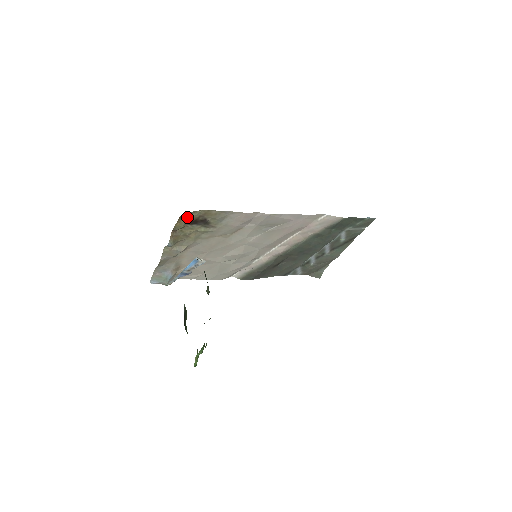
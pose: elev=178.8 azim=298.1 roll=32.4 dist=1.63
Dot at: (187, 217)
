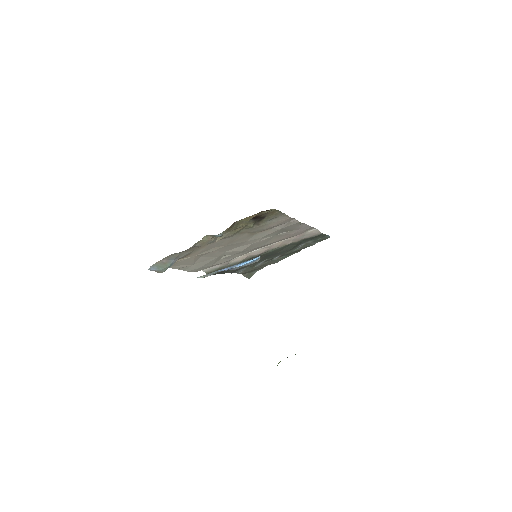
Dot at: (260, 212)
